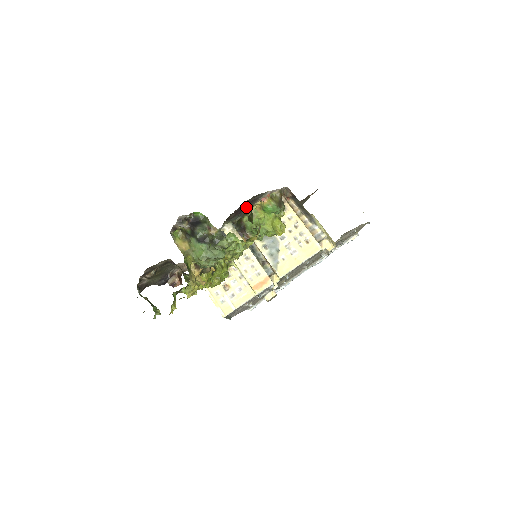
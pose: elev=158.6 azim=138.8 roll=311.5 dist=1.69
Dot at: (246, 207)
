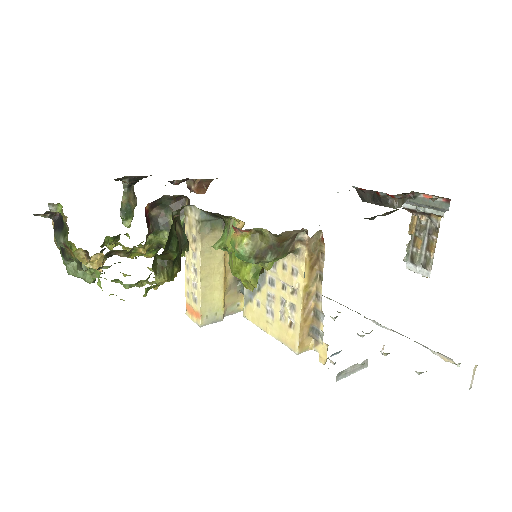
Dot at: occluded
